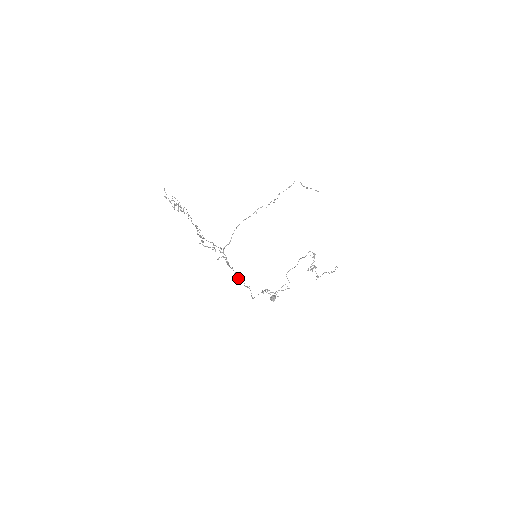
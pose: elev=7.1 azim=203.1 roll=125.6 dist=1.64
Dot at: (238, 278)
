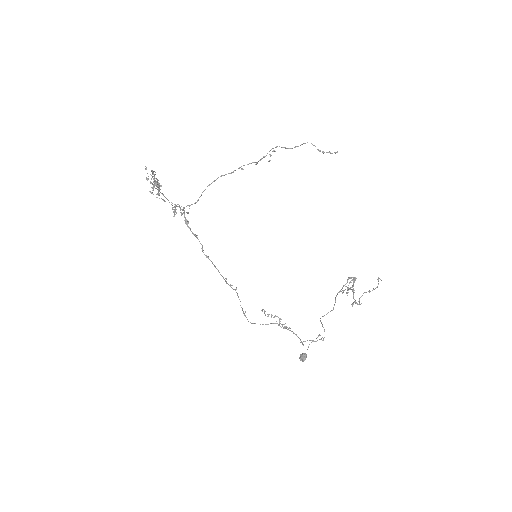
Dot at: occluded
